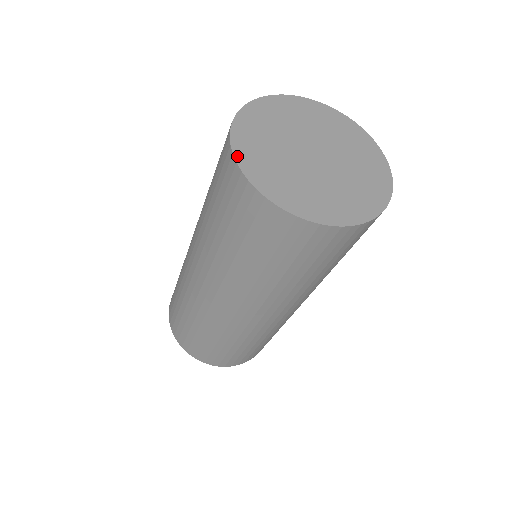
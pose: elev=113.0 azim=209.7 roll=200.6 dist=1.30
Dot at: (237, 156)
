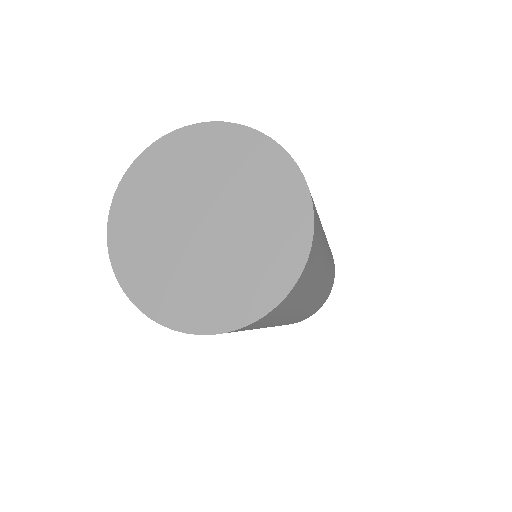
Dot at: (110, 235)
